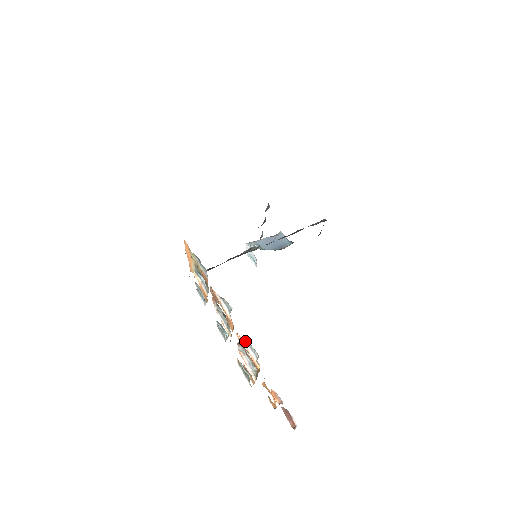
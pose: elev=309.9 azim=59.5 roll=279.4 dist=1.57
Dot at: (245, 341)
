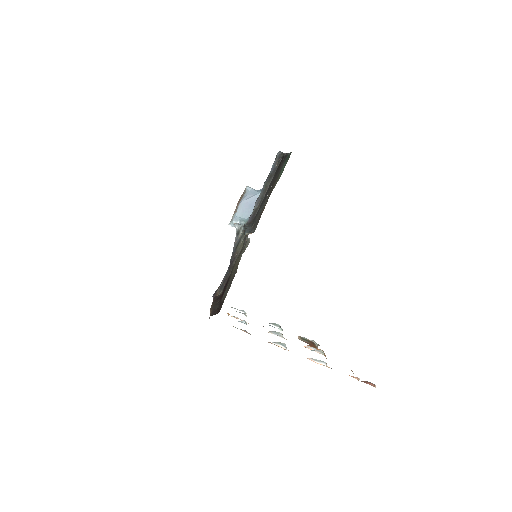
Dot at: (310, 359)
